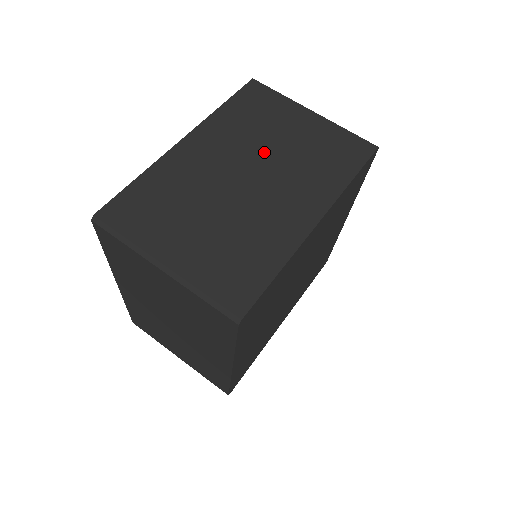
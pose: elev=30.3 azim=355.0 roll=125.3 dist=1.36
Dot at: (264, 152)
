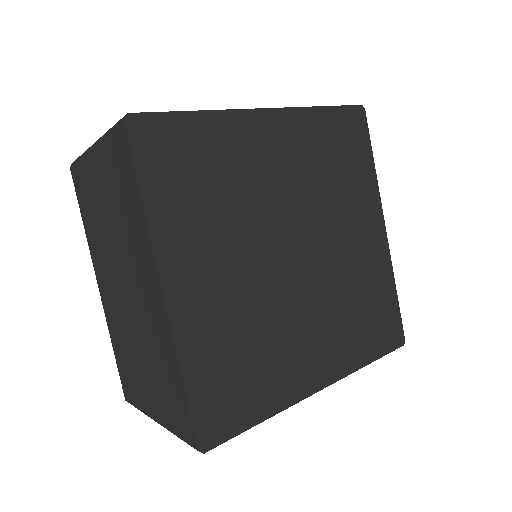
Dot at: (112, 246)
